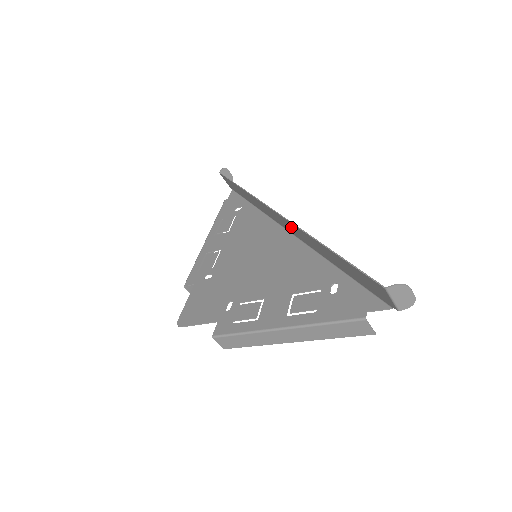
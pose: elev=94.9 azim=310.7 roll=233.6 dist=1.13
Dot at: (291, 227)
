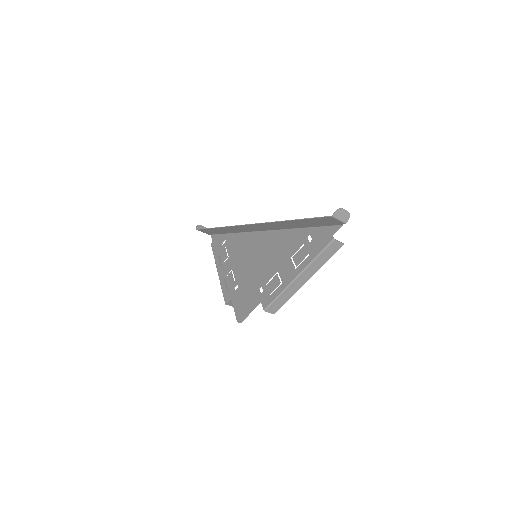
Dot at: (265, 226)
